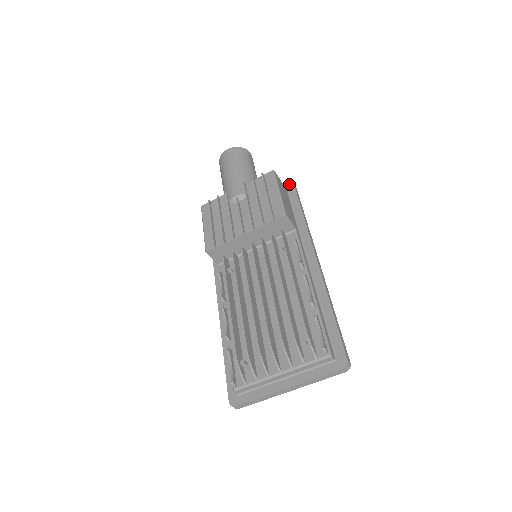
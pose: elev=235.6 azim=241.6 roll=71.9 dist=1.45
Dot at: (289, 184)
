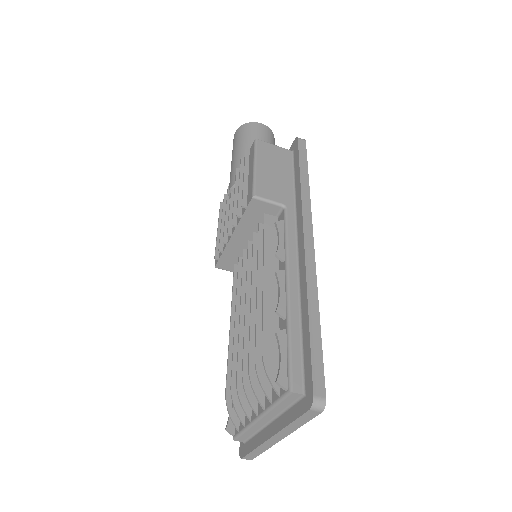
Dot at: (294, 143)
